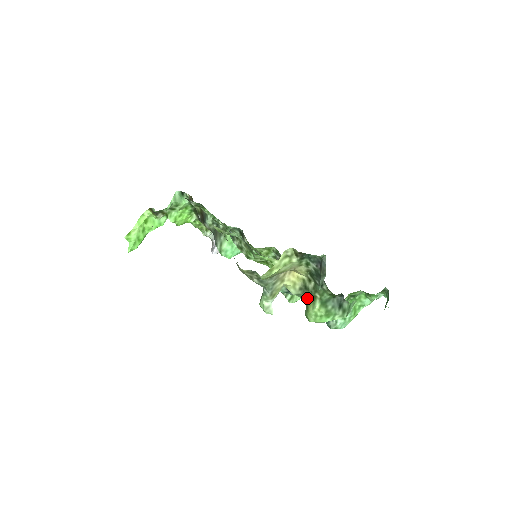
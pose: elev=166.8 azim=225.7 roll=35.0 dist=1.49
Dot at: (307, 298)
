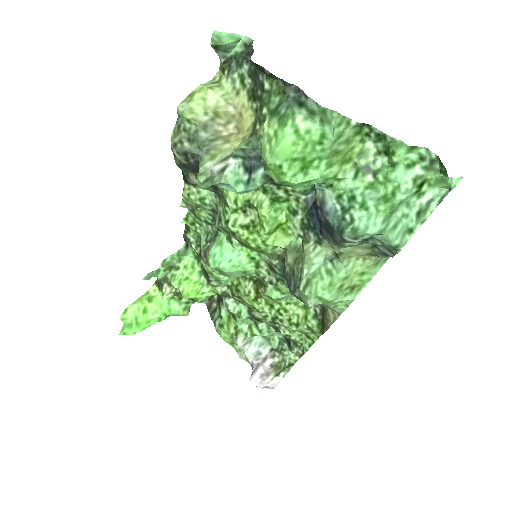
Dot at: (261, 142)
